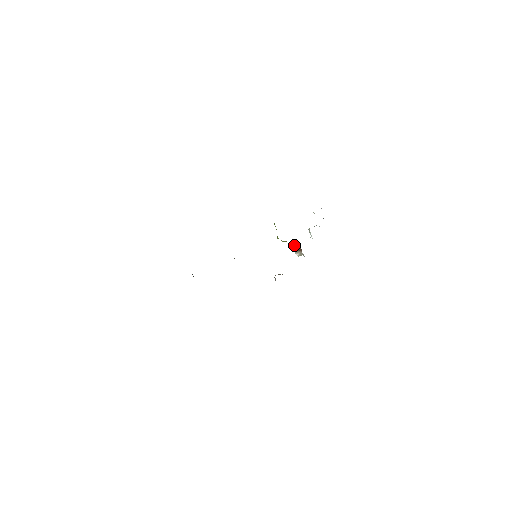
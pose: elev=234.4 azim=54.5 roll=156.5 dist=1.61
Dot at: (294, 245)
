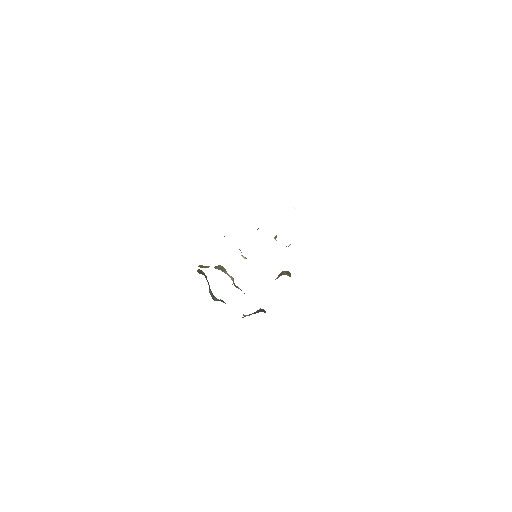
Dot at: occluded
